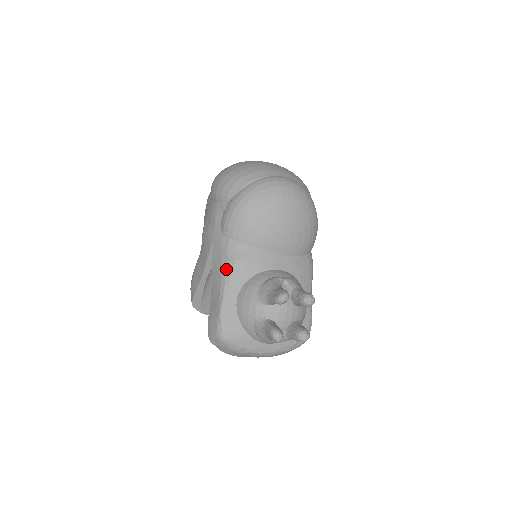
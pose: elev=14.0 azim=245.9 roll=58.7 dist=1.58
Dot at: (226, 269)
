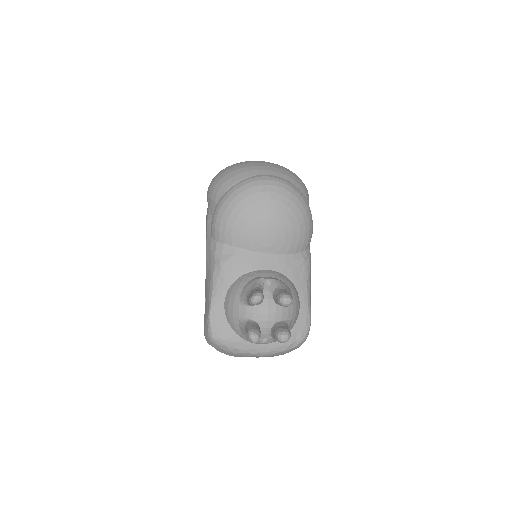
Dot at: (214, 271)
